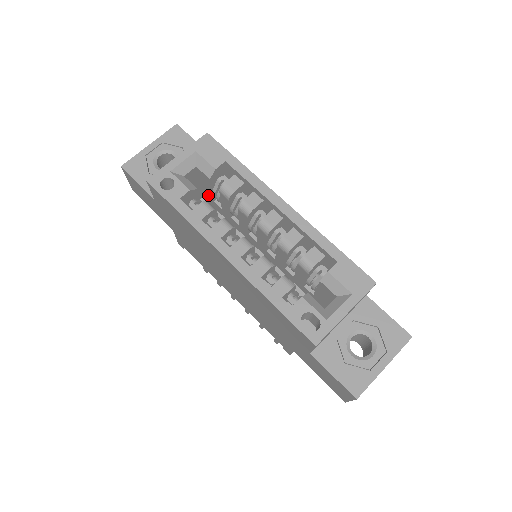
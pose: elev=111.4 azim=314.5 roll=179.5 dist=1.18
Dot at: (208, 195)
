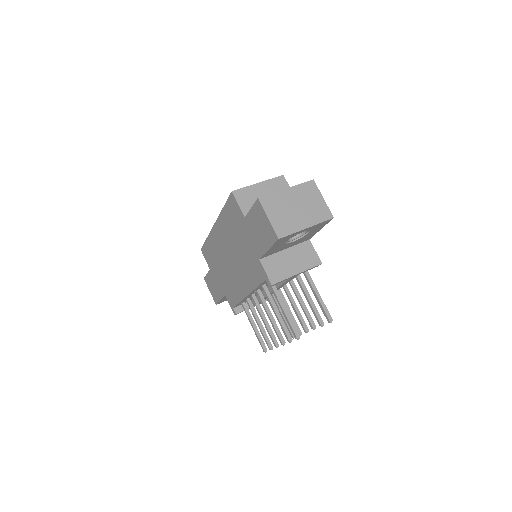
Dot at: occluded
